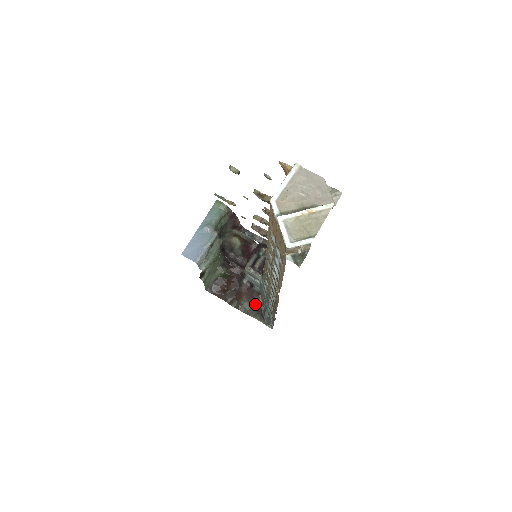
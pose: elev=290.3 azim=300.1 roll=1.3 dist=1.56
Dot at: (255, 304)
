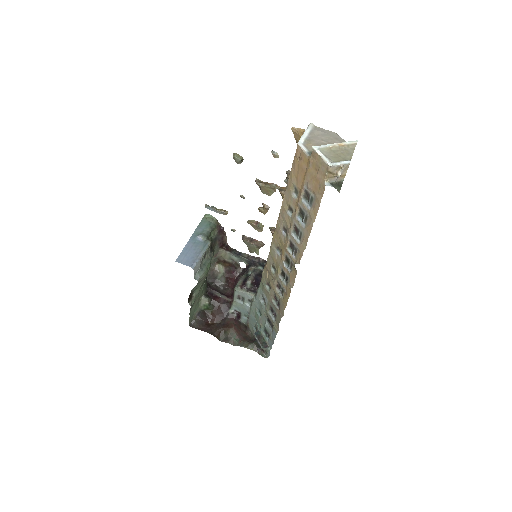
Dot at: (244, 336)
